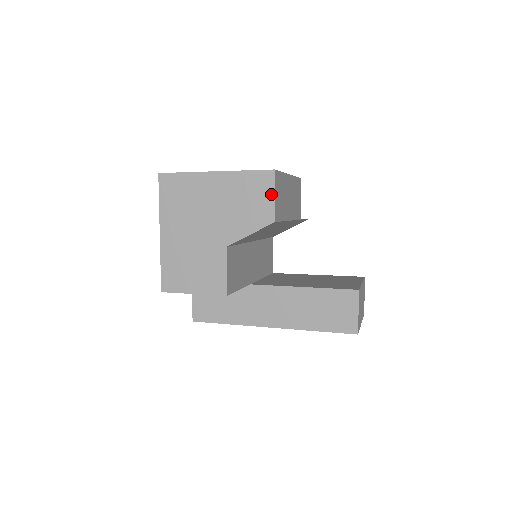
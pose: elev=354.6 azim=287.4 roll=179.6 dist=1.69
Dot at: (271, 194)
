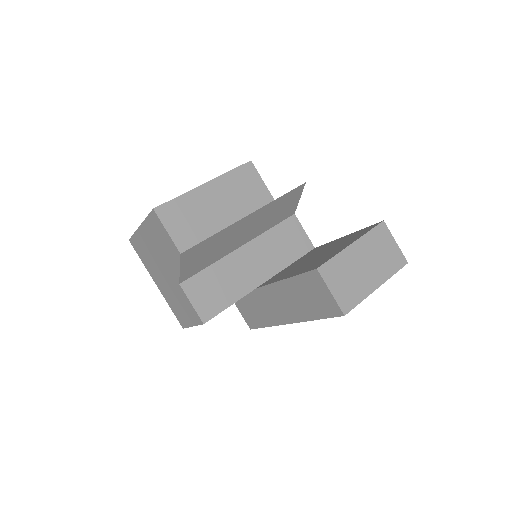
Dot at: (165, 231)
